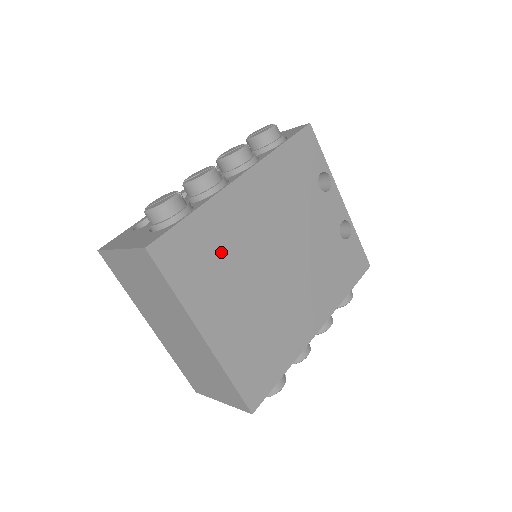
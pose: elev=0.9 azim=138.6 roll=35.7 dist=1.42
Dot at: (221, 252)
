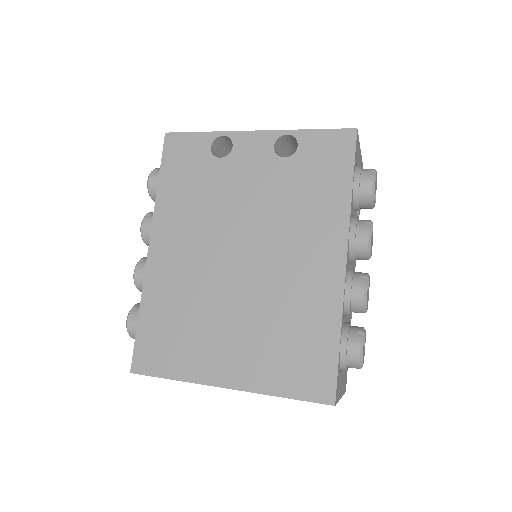
Dot at: (182, 314)
